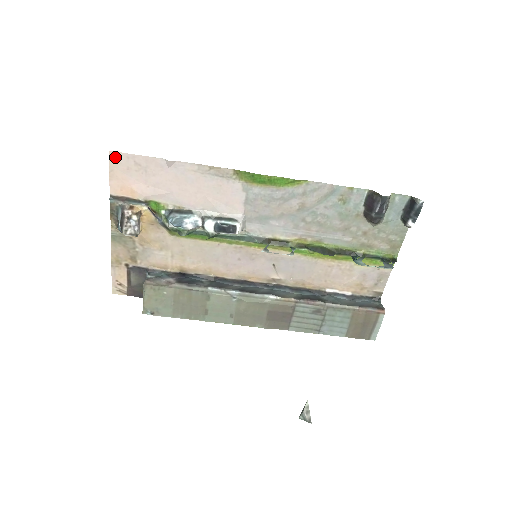
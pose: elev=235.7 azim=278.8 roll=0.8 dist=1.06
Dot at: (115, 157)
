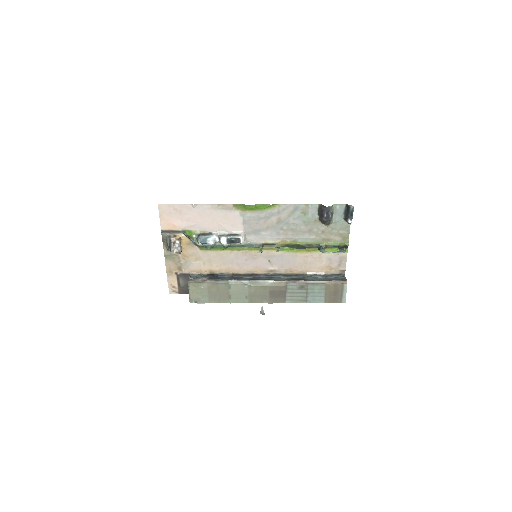
Dot at: (162, 207)
